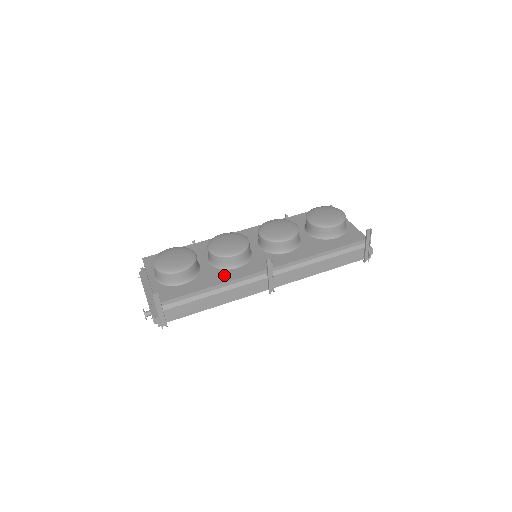
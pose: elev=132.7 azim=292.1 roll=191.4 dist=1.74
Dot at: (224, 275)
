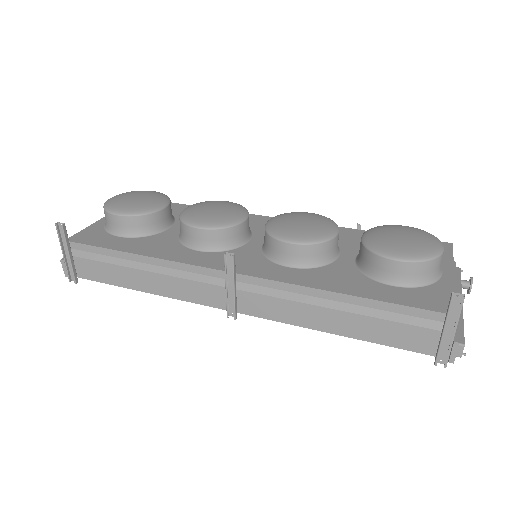
Dot at: (171, 250)
